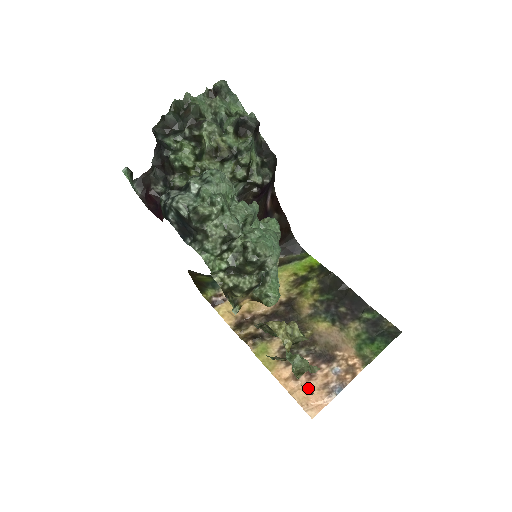
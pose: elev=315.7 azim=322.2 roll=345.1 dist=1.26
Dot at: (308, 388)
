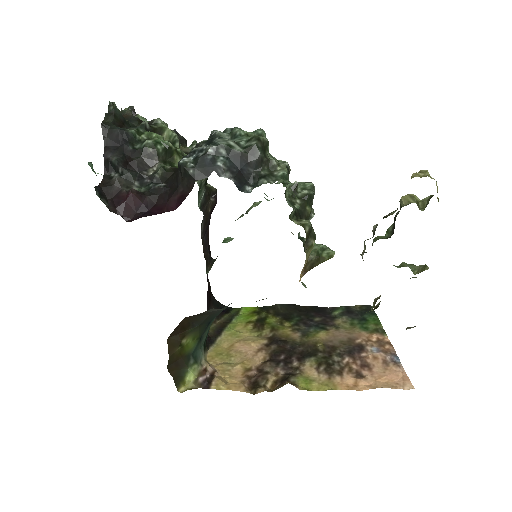
Dot at: occluded
